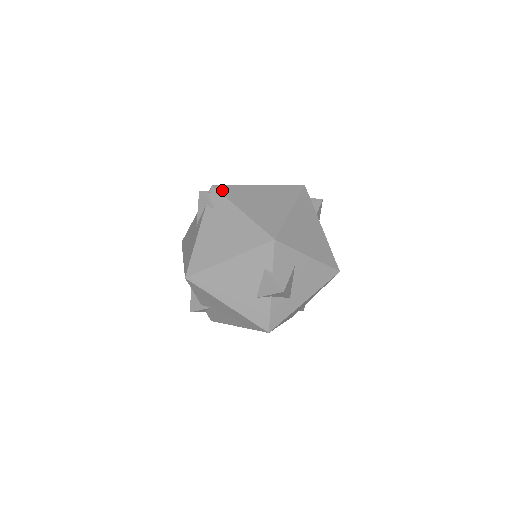
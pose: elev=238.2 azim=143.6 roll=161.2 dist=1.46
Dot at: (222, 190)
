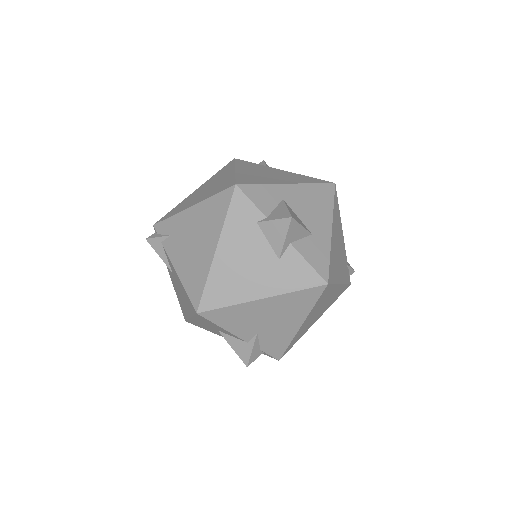
Dot at: (164, 218)
